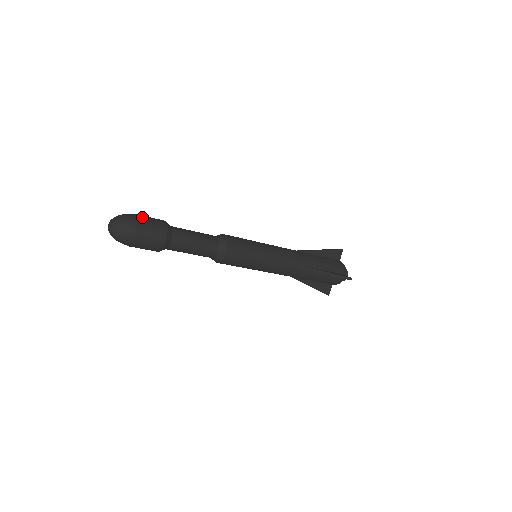
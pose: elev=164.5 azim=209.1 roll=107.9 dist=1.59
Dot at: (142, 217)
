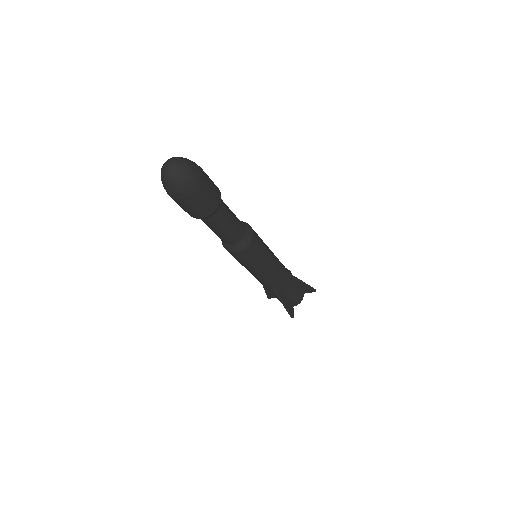
Dot at: occluded
